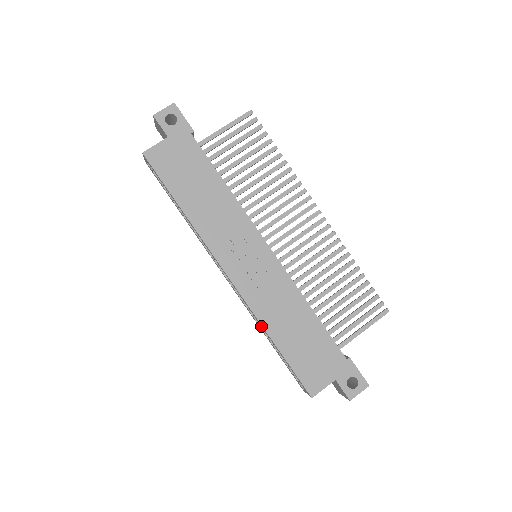
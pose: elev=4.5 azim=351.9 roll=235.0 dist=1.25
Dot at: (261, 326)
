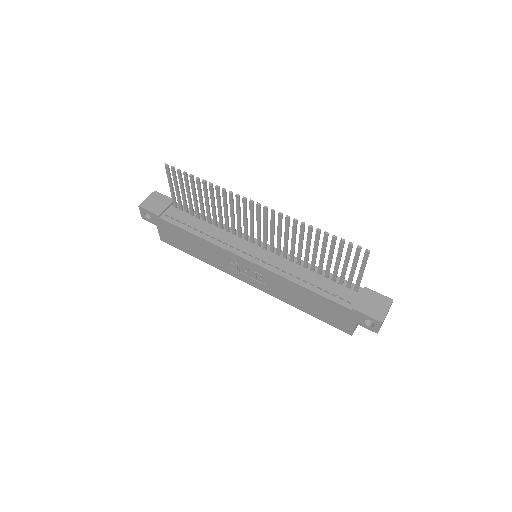
Dot at: occluded
